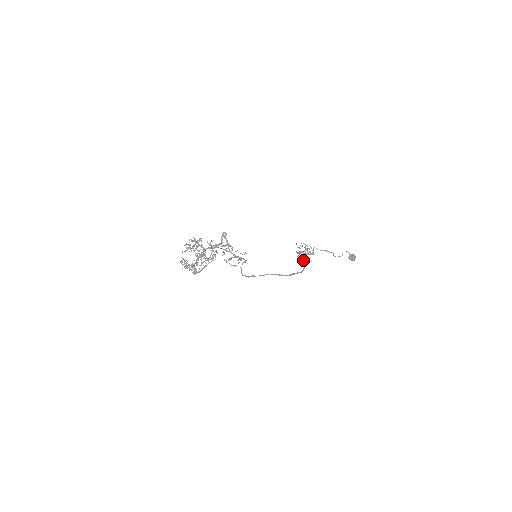
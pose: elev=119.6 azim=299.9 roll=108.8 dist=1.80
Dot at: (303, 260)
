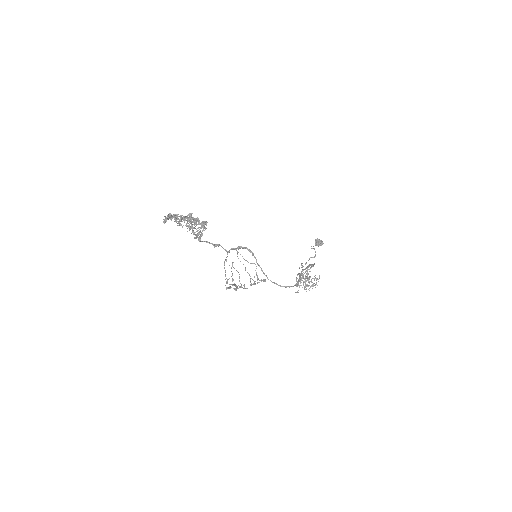
Dot at: occluded
